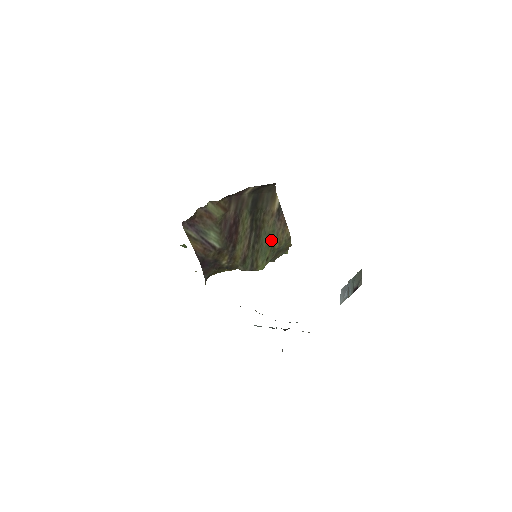
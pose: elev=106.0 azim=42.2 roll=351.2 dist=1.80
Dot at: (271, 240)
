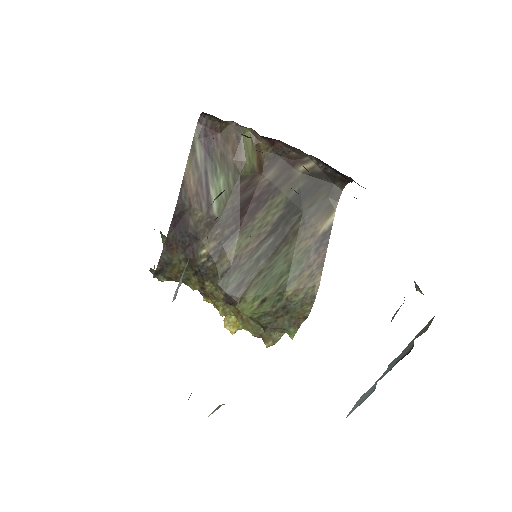
Dot at: (287, 274)
